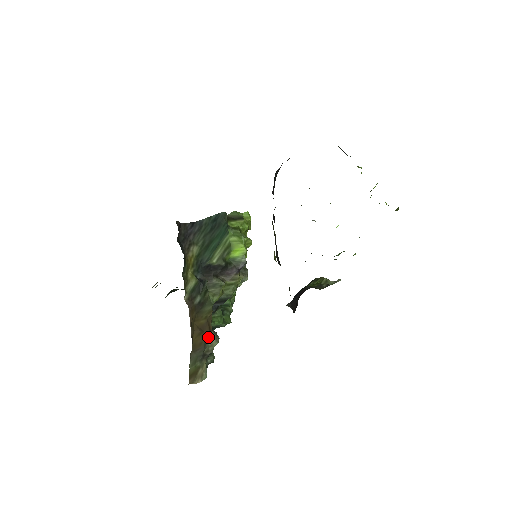
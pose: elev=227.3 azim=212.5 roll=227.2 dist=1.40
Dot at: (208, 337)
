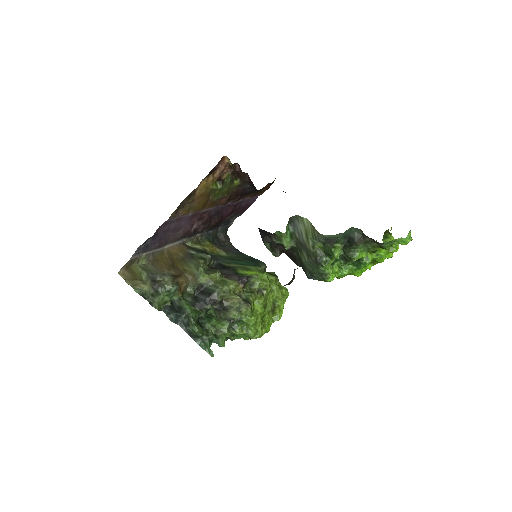
Dot at: (171, 276)
